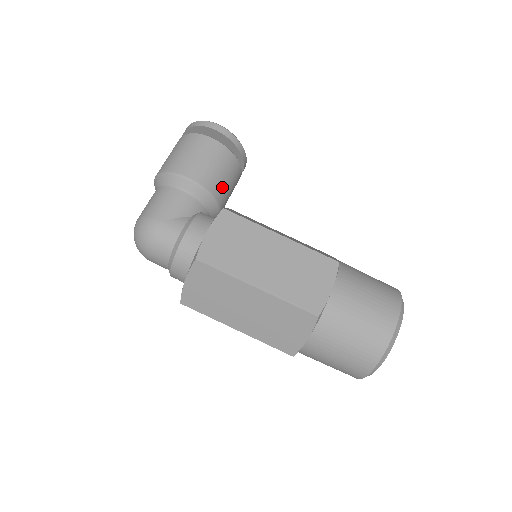
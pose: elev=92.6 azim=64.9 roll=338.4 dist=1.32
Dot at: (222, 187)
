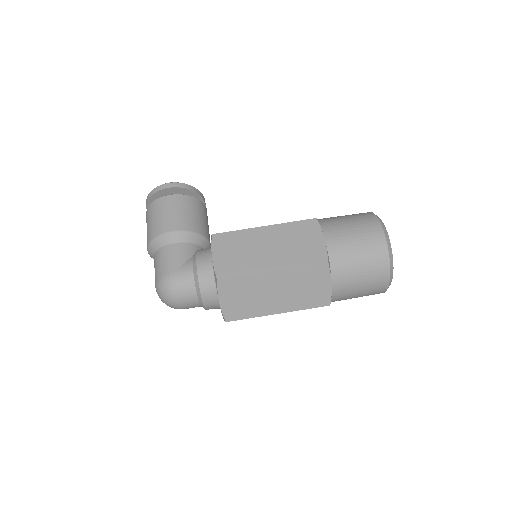
Dot at: (200, 224)
